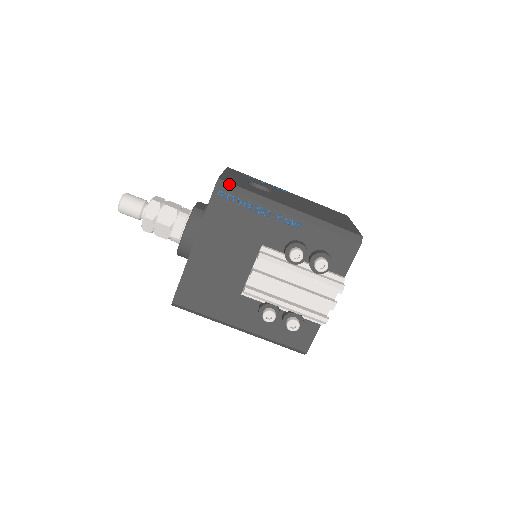
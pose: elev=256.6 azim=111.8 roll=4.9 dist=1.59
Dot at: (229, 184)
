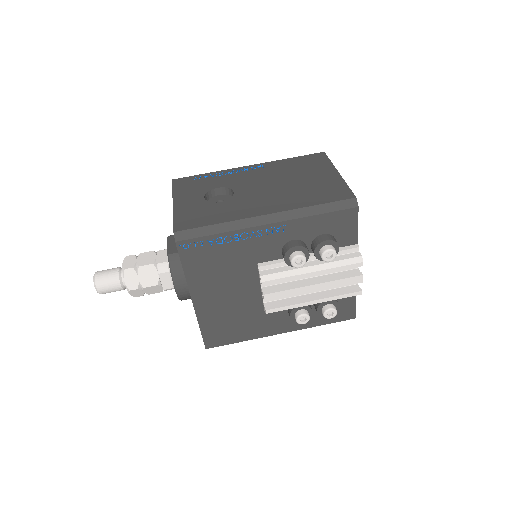
Dot at: (188, 231)
